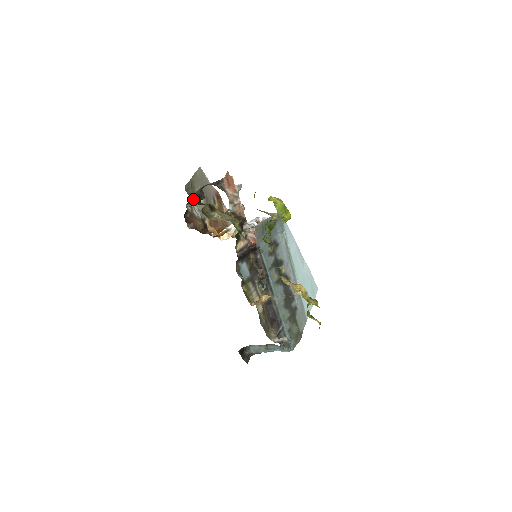
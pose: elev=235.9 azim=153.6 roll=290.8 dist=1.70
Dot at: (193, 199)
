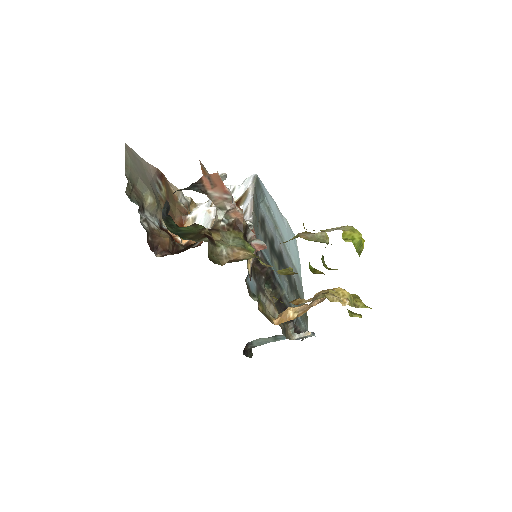
Dot at: (167, 226)
